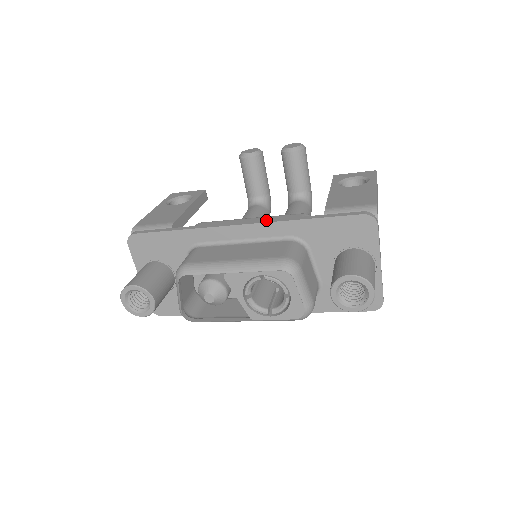
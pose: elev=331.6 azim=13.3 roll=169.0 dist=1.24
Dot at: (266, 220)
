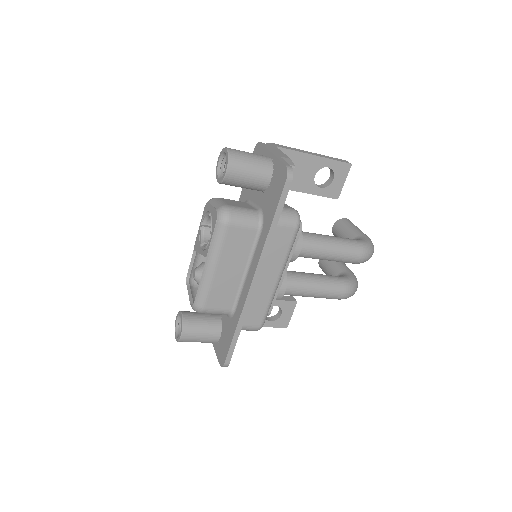
Dot at: occluded
